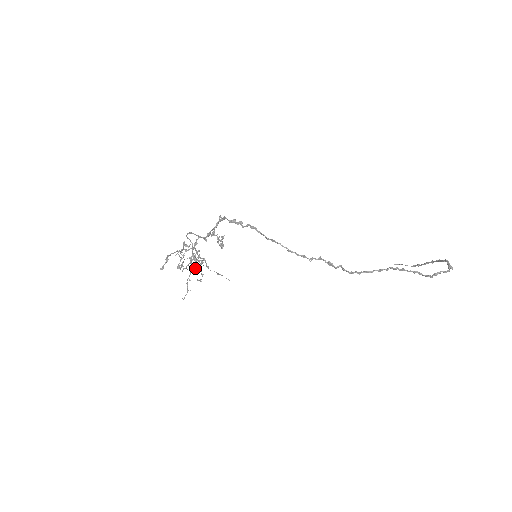
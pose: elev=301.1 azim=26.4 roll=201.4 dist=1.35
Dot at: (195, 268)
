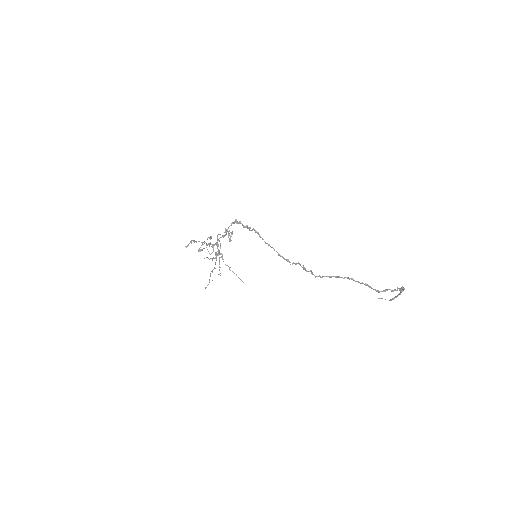
Dot at: (213, 258)
